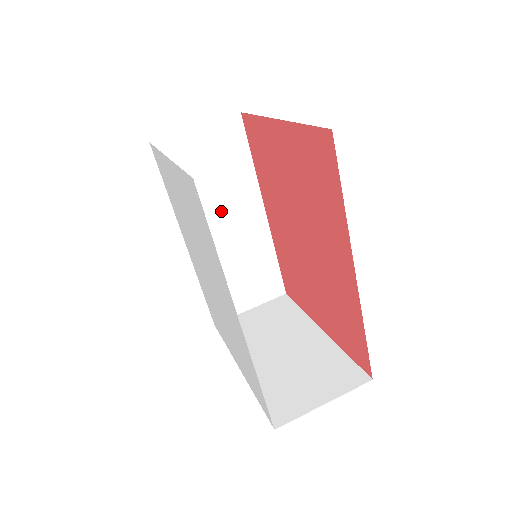
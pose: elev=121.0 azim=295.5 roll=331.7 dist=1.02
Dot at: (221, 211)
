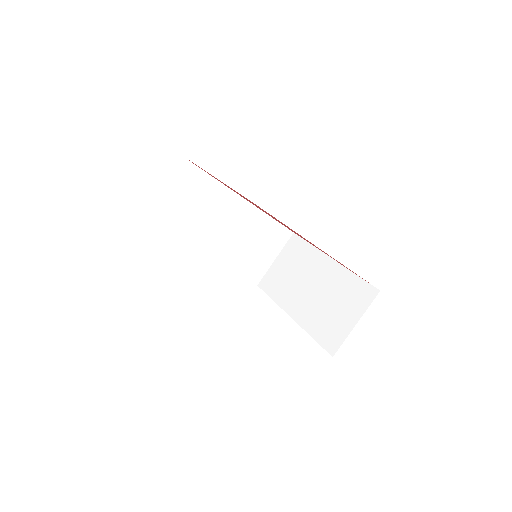
Dot at: (211, 221)
